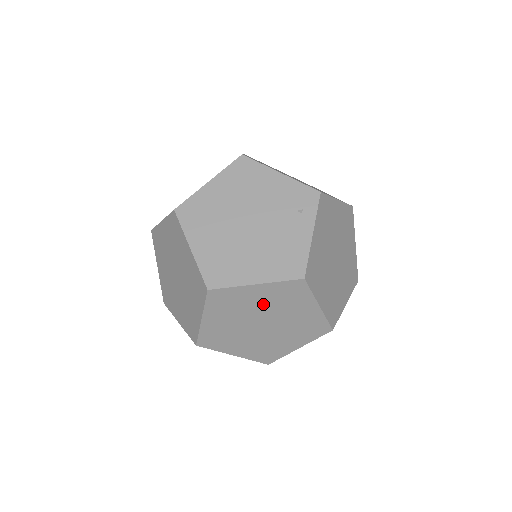
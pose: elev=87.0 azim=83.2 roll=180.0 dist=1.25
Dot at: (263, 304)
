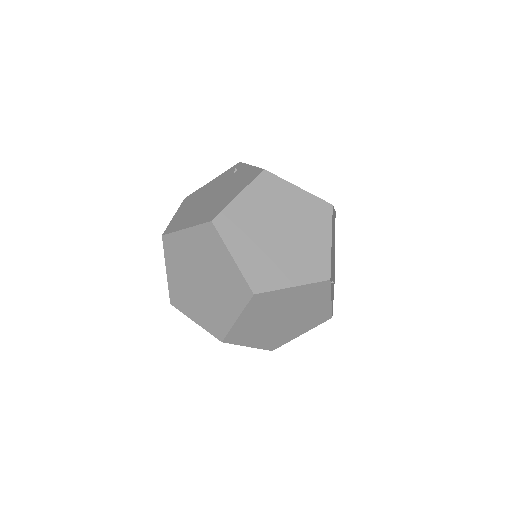
Dot at: (261, 211)
